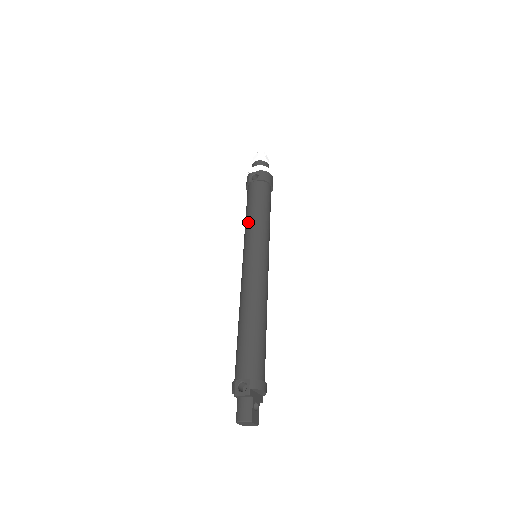
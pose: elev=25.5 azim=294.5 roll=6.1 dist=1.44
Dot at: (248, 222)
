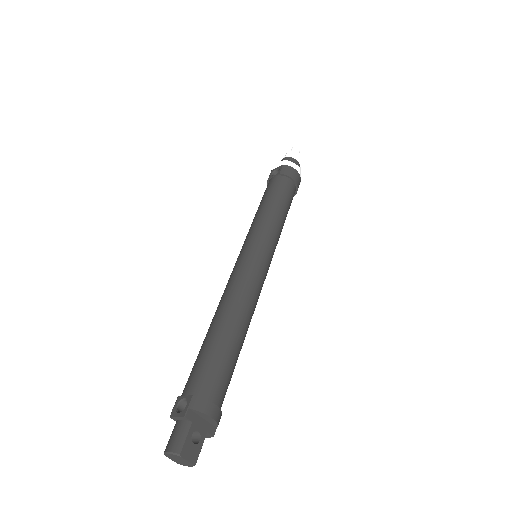
Dot at: (254, 218)
